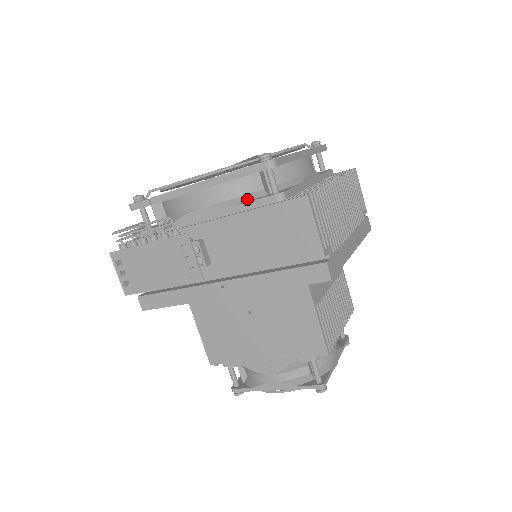
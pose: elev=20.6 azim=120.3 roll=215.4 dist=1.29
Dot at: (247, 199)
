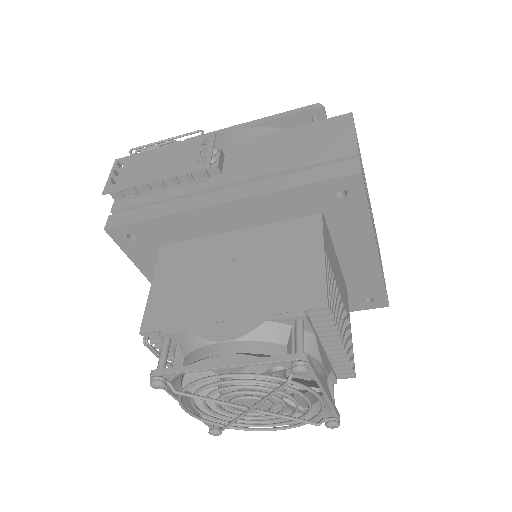
Dot at: occluded
